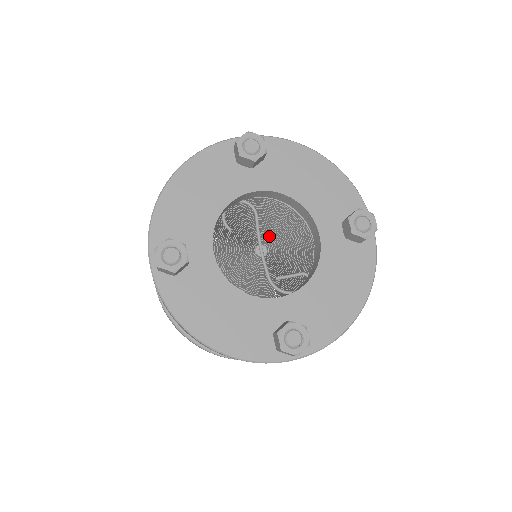
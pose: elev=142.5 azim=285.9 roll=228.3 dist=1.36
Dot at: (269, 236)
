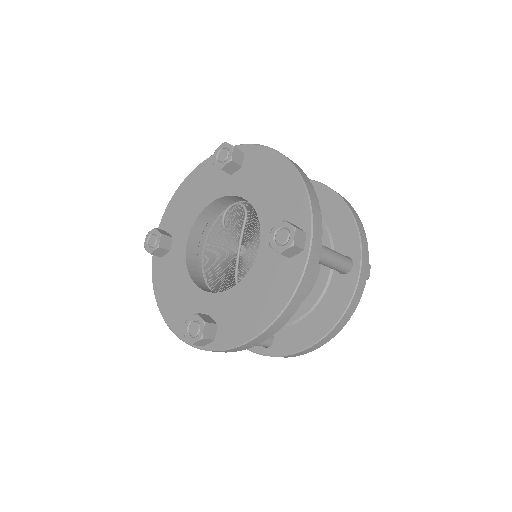
Dot at: (250, 238)
